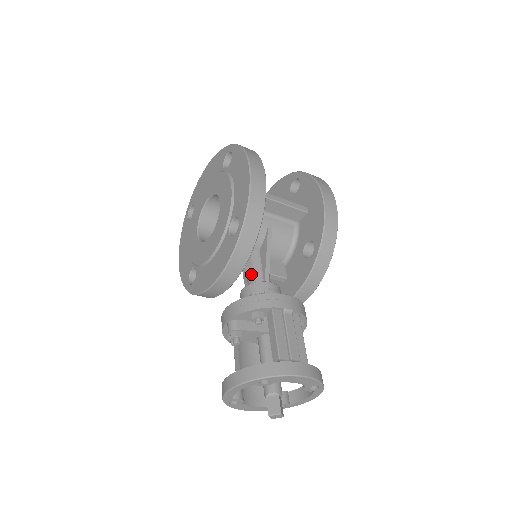
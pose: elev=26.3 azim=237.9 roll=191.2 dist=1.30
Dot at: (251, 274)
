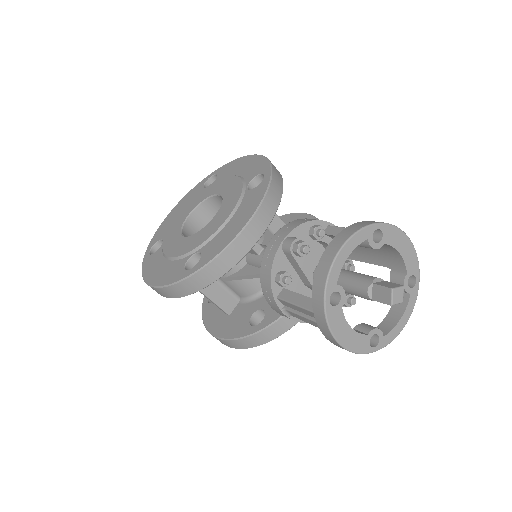
Dot at: occluded
